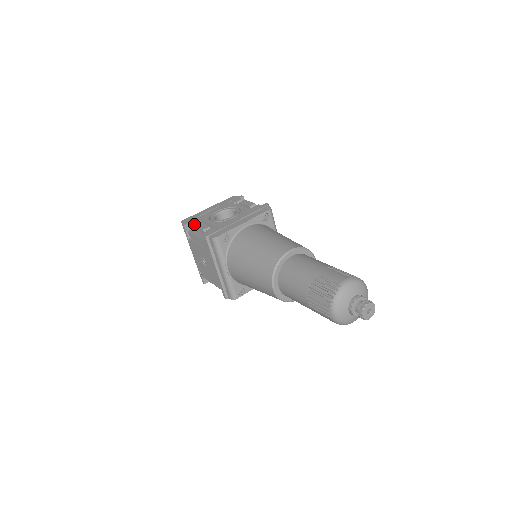
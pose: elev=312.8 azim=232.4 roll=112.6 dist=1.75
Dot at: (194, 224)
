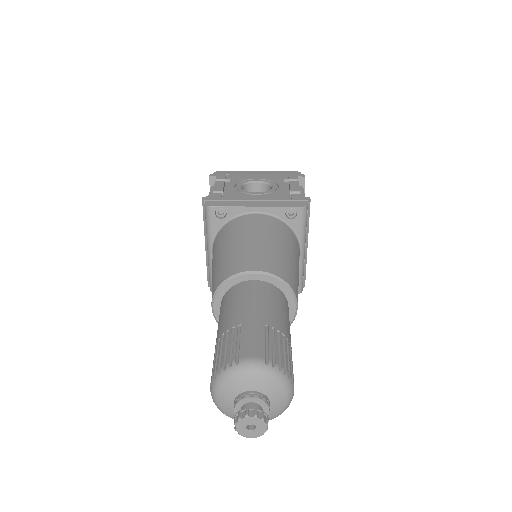
Dot at: (217, 180)
